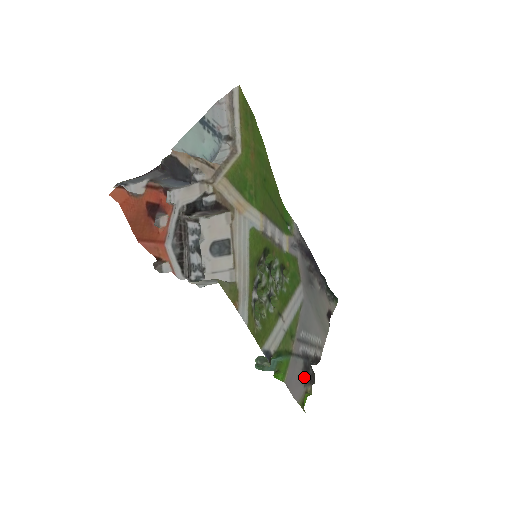
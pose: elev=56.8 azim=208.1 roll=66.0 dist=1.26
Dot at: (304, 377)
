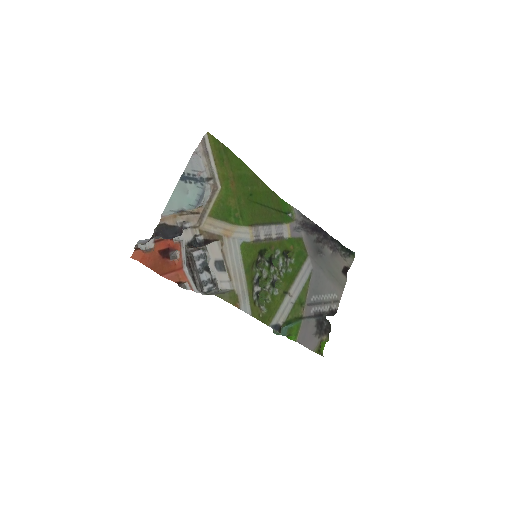
Dot at: (318, 331)
